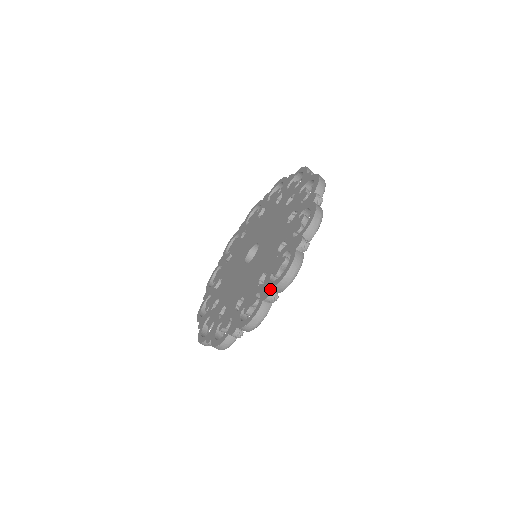
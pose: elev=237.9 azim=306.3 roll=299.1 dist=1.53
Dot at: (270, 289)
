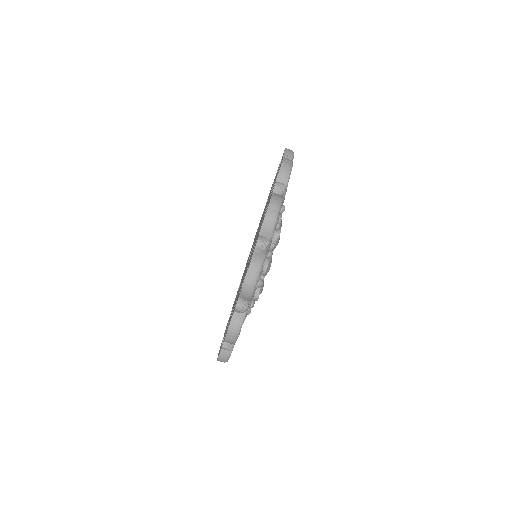
Dot at: occluded
